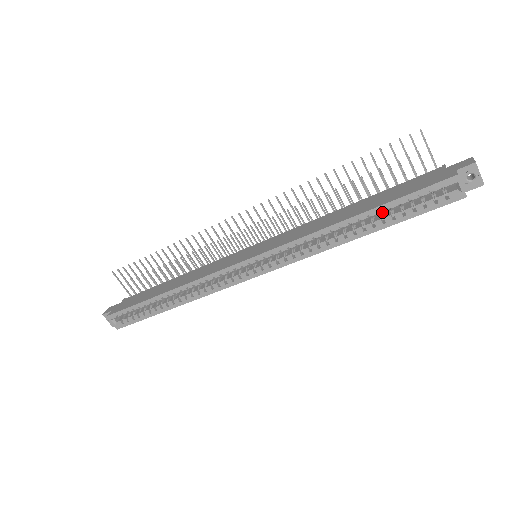
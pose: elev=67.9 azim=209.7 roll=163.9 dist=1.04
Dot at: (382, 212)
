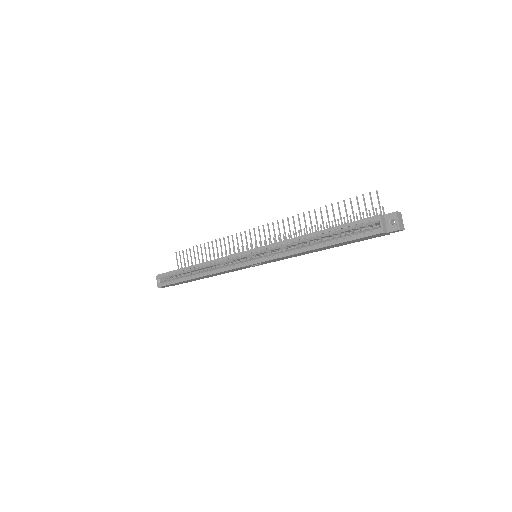
Dot at: (331, 233)
